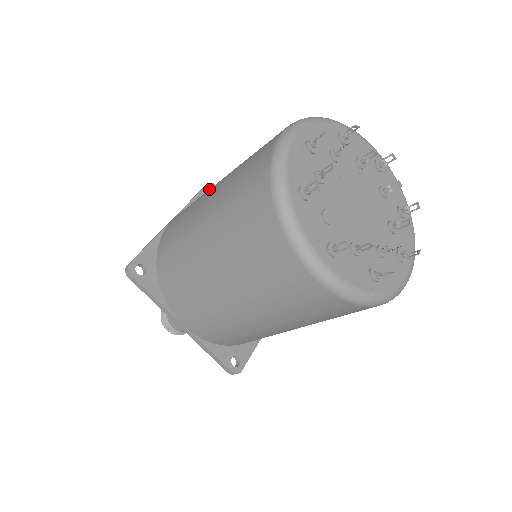
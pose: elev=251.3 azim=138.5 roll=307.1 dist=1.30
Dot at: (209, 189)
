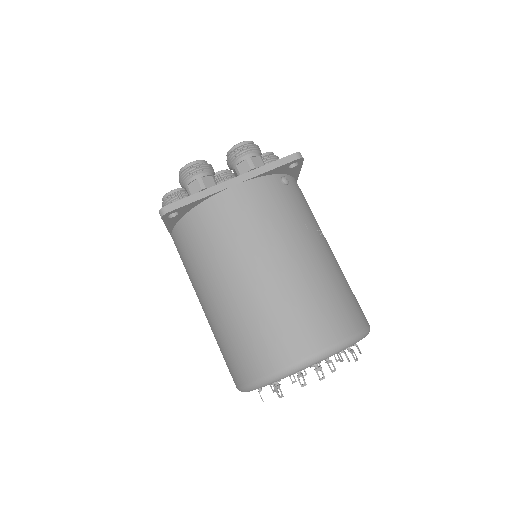
Dot at: (268, 244)
